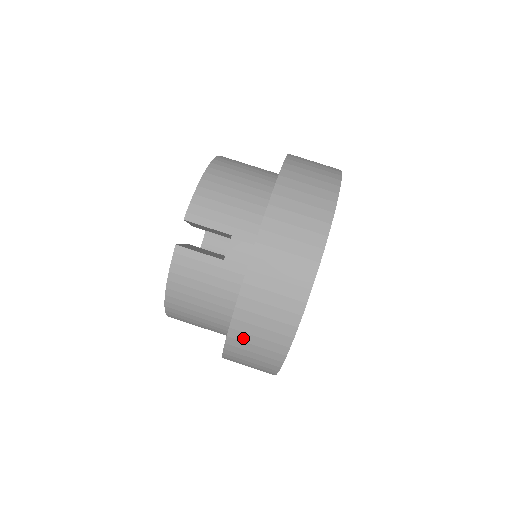
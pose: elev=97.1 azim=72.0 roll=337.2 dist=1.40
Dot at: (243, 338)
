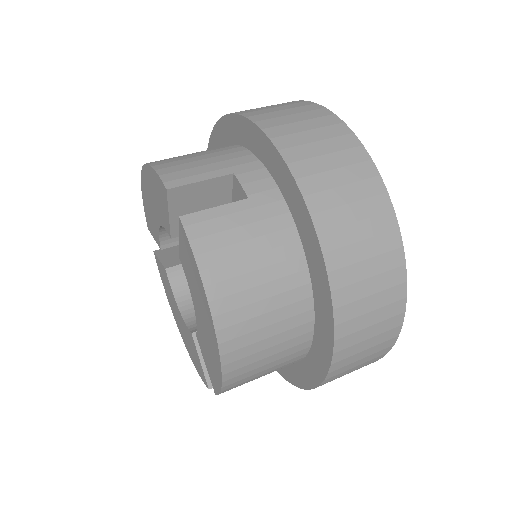
Dot at: (346, 259)
